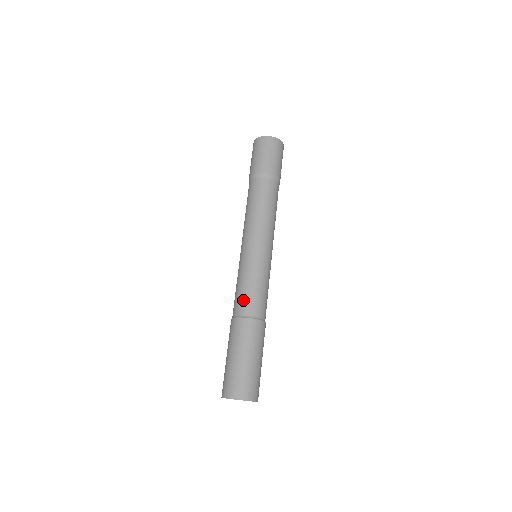
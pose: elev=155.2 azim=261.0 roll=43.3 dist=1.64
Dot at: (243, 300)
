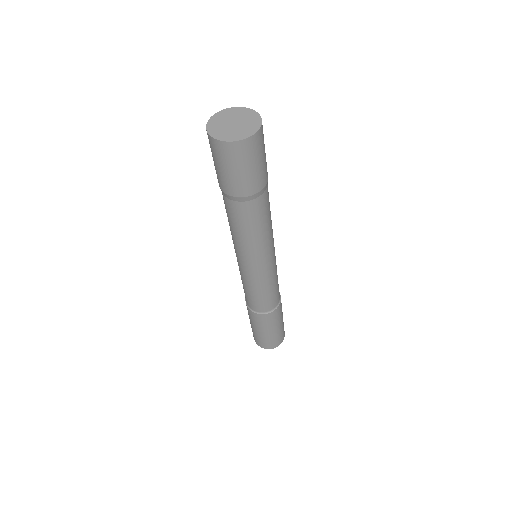
Dot at: (264, 304)
